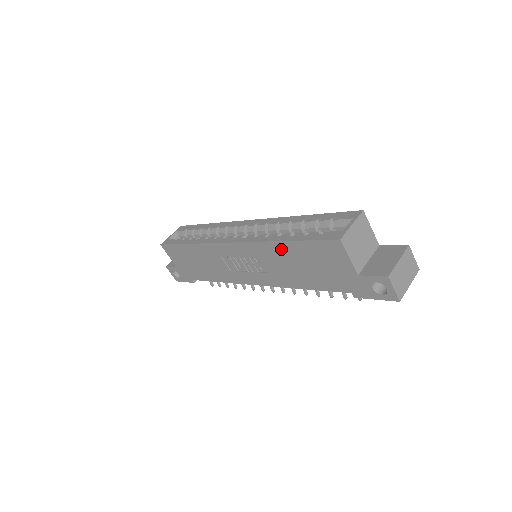
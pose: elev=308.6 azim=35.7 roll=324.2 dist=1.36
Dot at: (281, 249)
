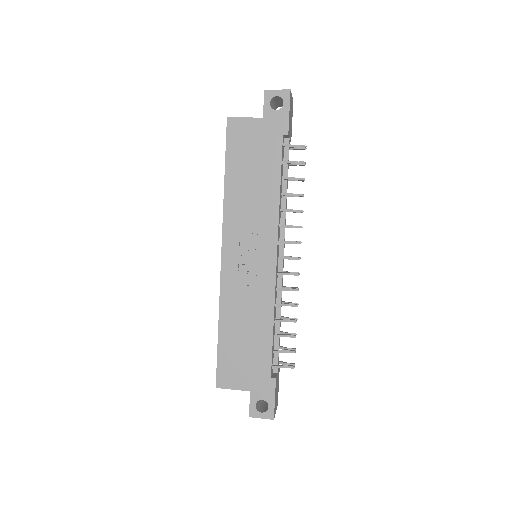
Dot at: (232, 188)
